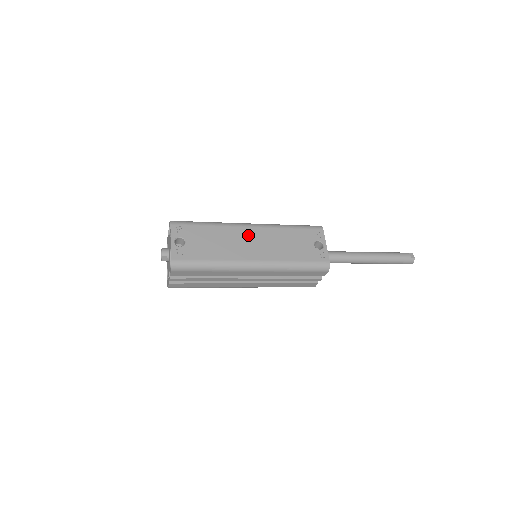
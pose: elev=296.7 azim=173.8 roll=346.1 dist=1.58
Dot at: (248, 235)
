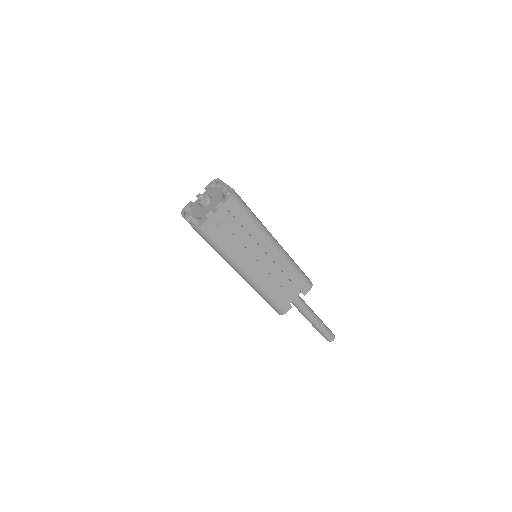
Dot at: occluded
